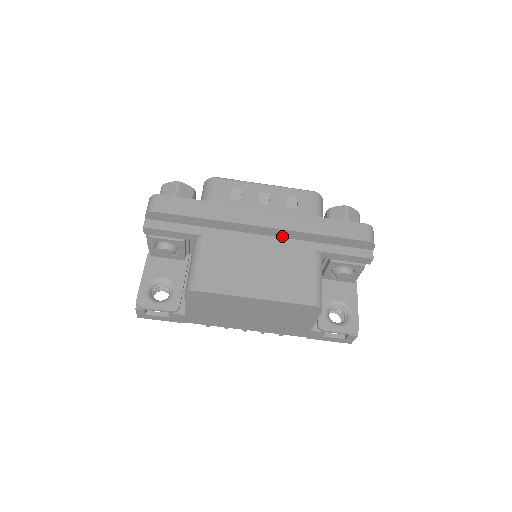
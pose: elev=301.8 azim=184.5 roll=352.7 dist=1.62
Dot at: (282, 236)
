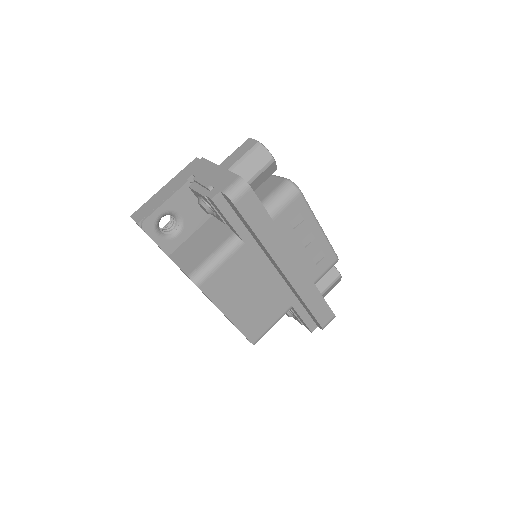
Dot at: (287, 282)
